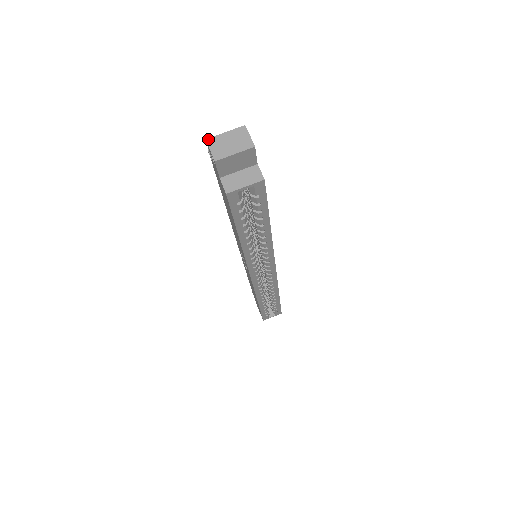
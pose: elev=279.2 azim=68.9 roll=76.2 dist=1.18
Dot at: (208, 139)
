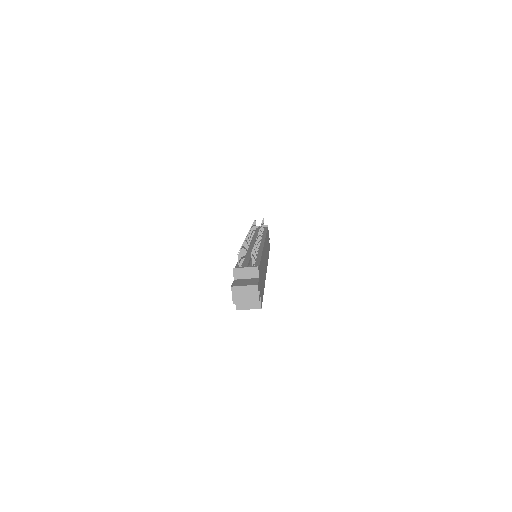
Dot at: (232, 287)
